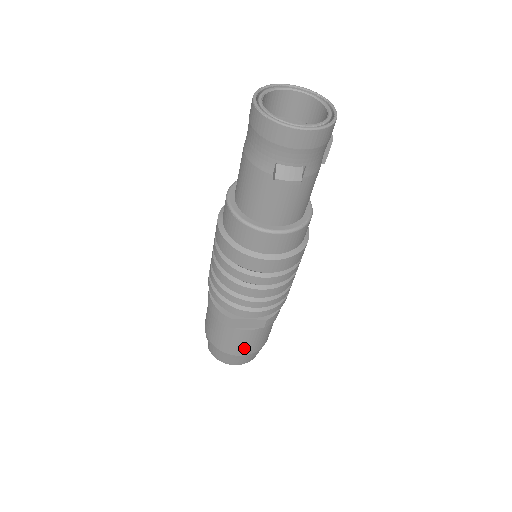
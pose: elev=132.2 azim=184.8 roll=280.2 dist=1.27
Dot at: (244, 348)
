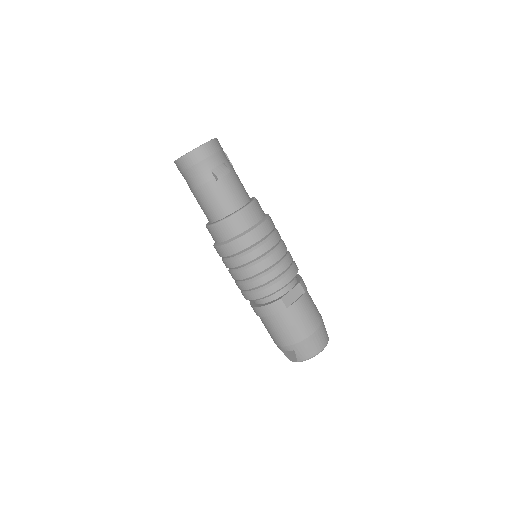
Dot at: (311, 321)
